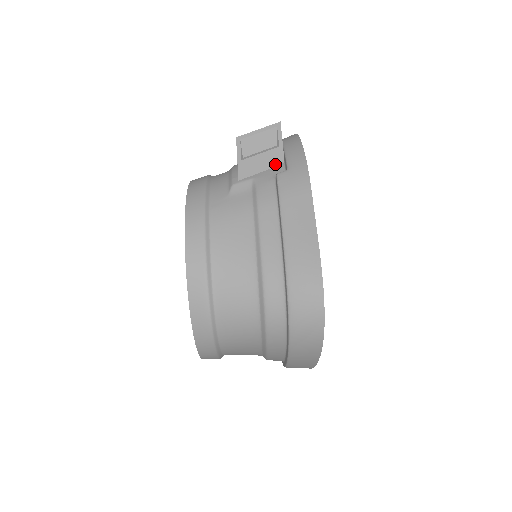
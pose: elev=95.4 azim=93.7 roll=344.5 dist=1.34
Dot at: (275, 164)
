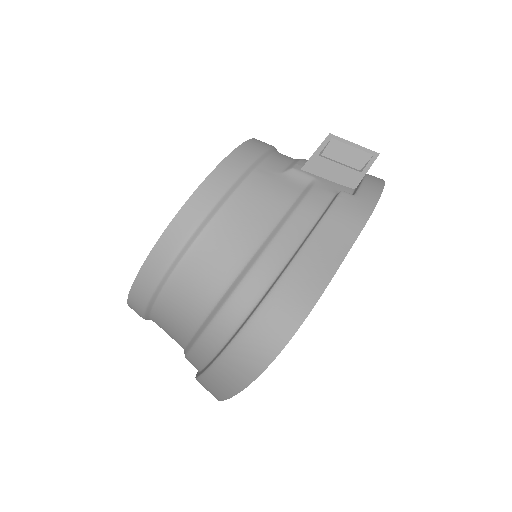
Dot at: (346, 183)
